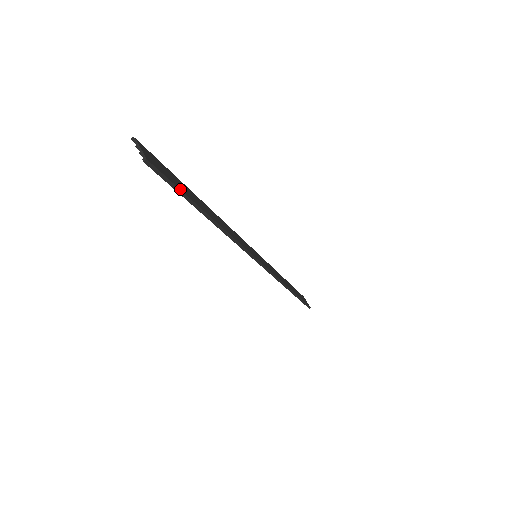
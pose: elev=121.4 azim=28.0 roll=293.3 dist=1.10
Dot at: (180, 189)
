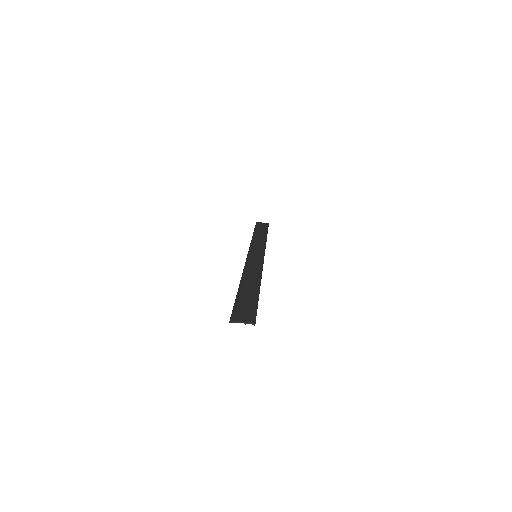
Dot at: (257, 304)
